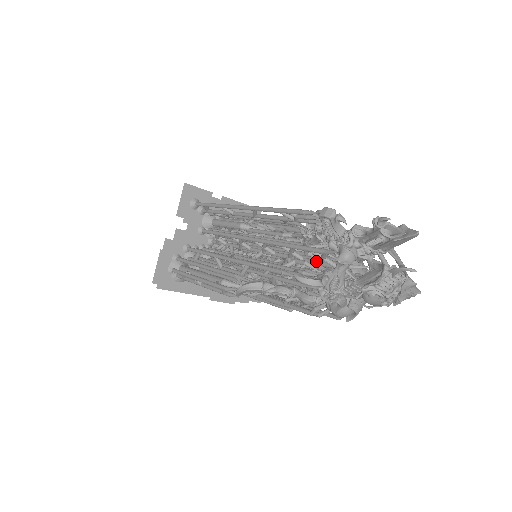
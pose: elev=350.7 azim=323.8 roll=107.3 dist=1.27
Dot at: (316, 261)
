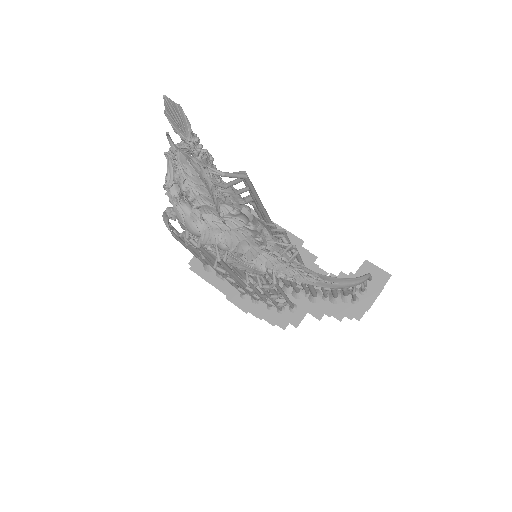
Dot at: occluded
